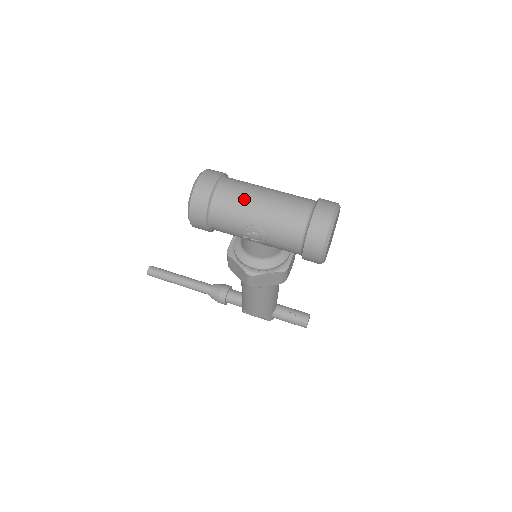
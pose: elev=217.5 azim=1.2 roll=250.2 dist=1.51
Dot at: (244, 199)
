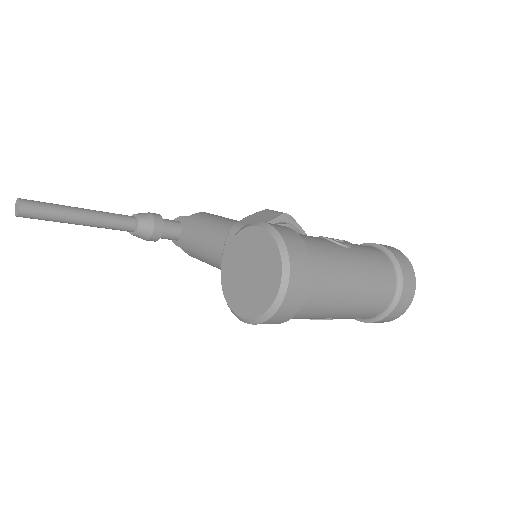
Dot at: (335, 303)
